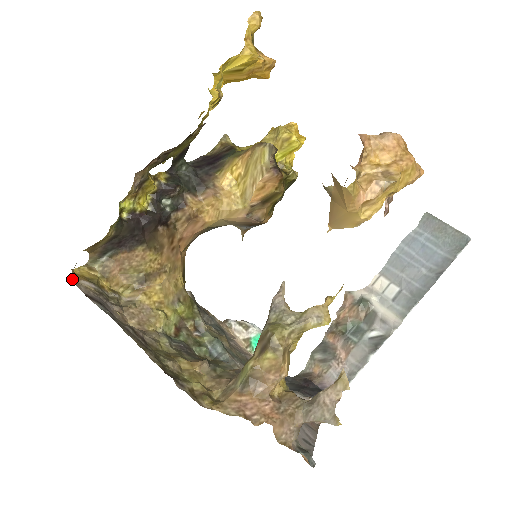
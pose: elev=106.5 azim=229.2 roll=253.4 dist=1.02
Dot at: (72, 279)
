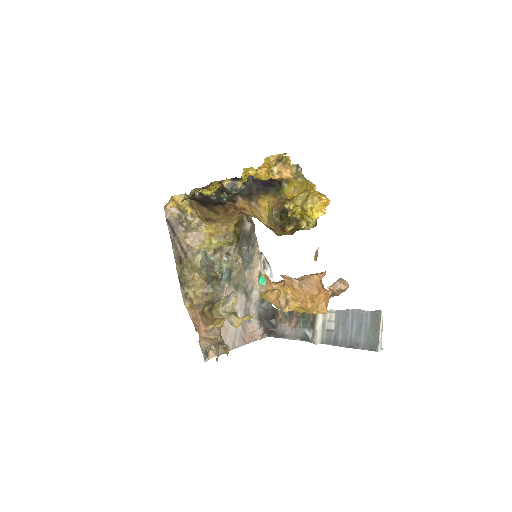
Dot at: (166, 206)
